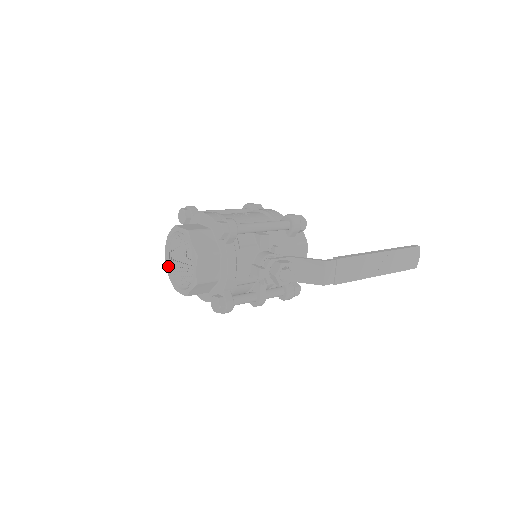
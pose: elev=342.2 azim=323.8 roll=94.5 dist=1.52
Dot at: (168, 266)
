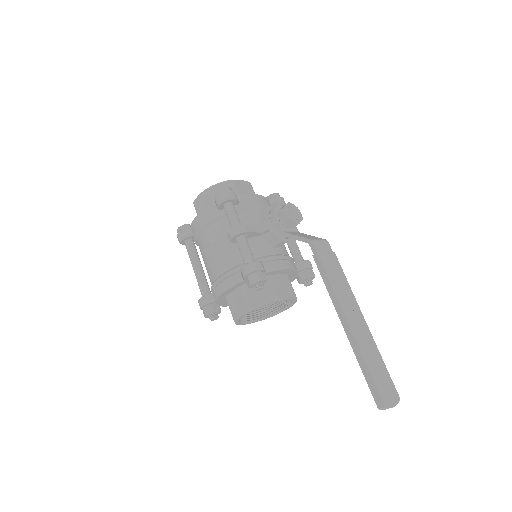
Dot at: occluded
